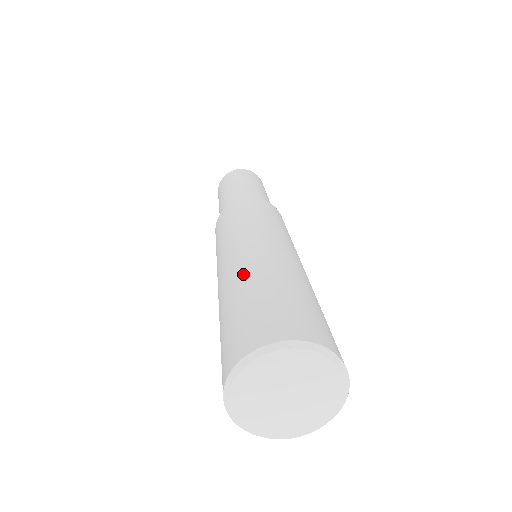
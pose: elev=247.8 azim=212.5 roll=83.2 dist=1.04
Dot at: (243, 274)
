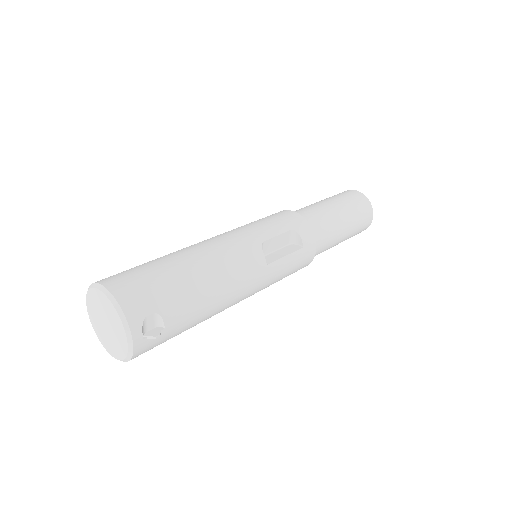
Dot at: occluded
